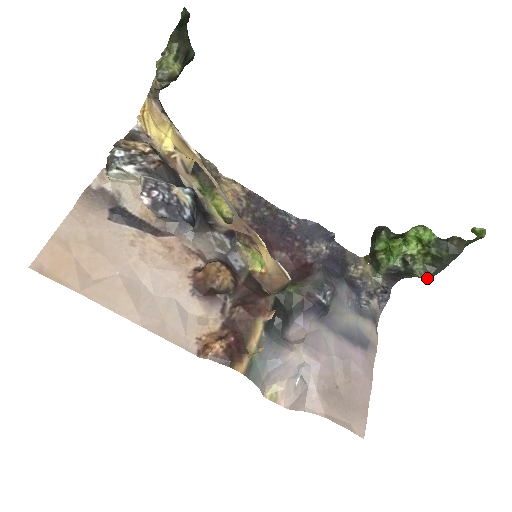
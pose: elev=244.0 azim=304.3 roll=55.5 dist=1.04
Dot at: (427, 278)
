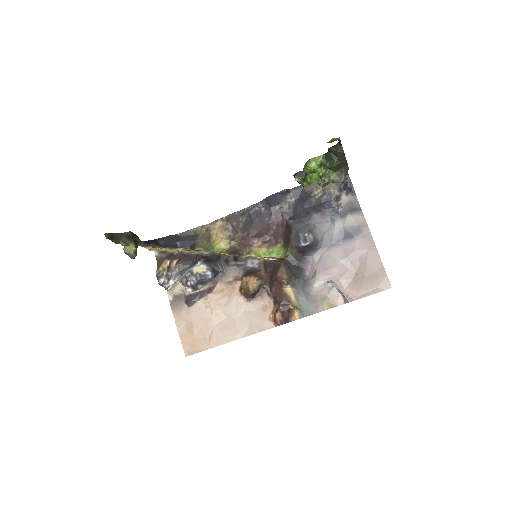
Dot at: occluded
